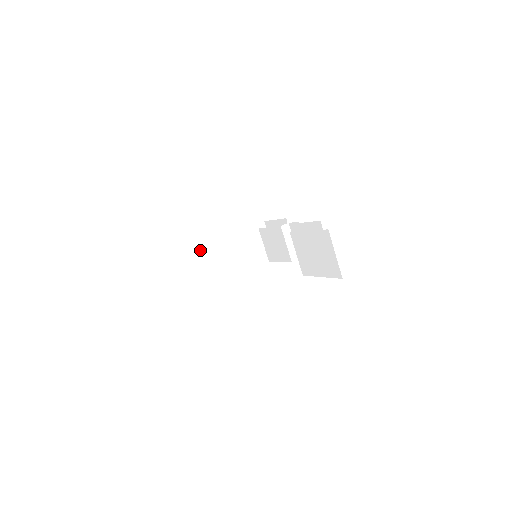
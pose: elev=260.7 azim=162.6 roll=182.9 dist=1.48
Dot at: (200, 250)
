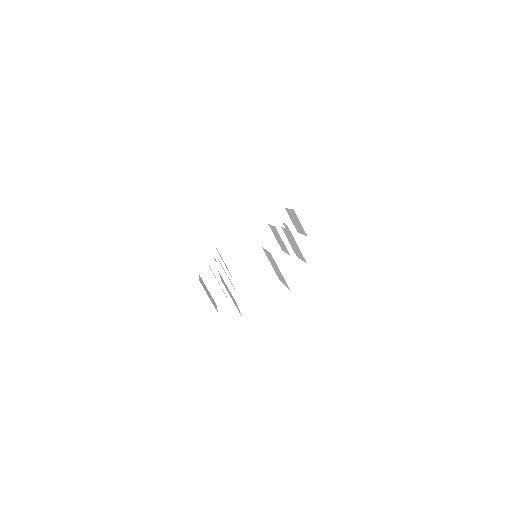
Dot at: (229, 244)
